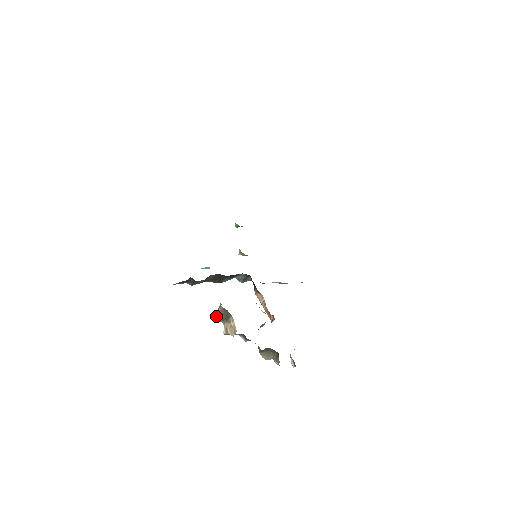
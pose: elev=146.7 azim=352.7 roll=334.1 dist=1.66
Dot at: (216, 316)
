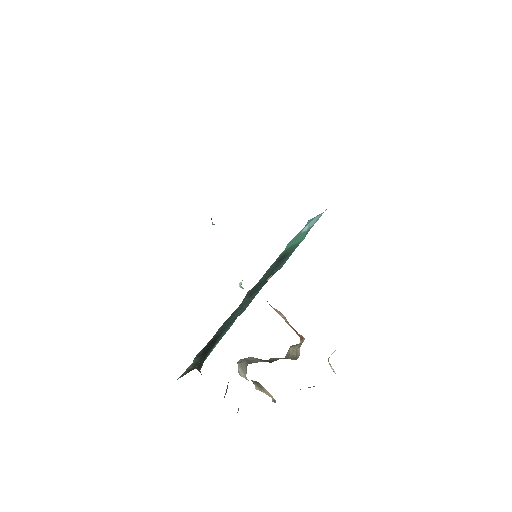
Dot at: (241, 376)
